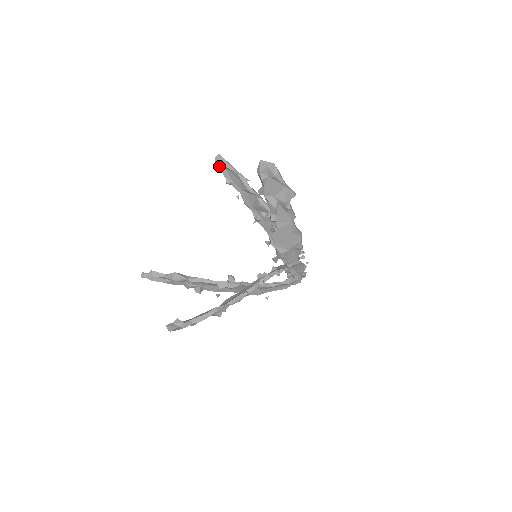
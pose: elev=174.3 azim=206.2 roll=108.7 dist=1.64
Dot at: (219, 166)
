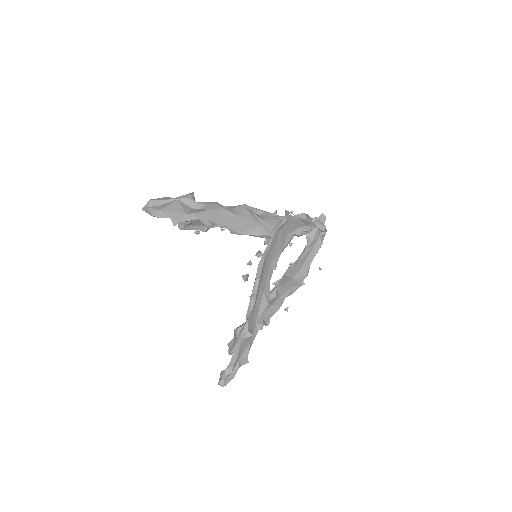
Dot at: (188, 229)
